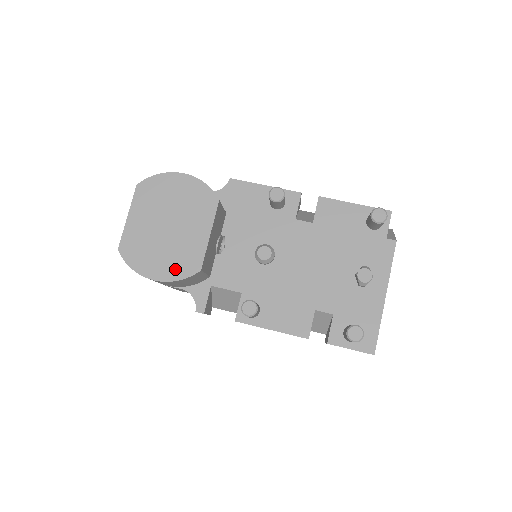
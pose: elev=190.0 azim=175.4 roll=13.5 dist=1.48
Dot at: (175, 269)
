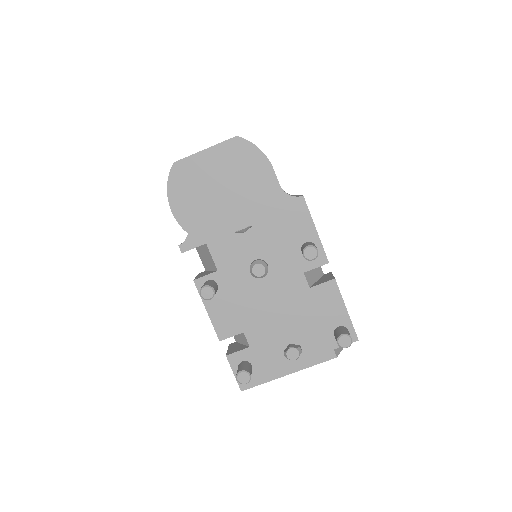
Dot at: (192, 222)
